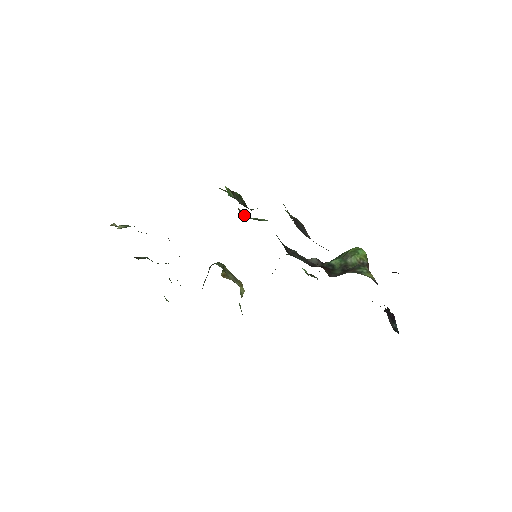
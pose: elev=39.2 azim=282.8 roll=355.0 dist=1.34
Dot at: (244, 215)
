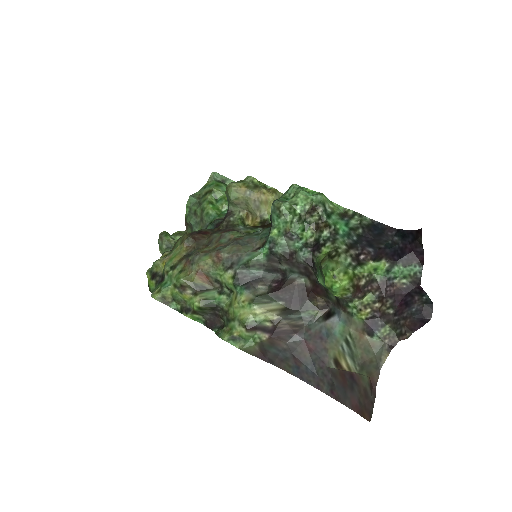
Dot at: (215, 281)
